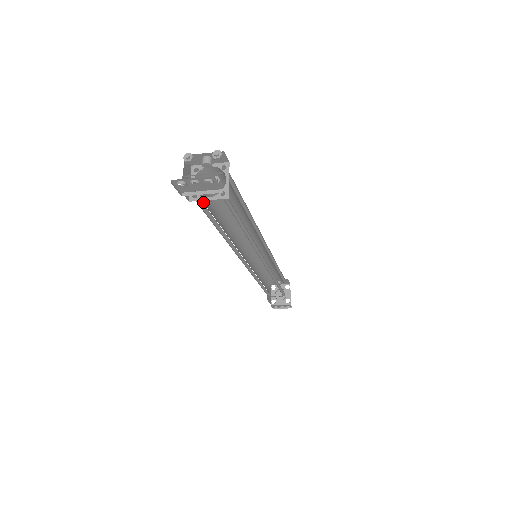
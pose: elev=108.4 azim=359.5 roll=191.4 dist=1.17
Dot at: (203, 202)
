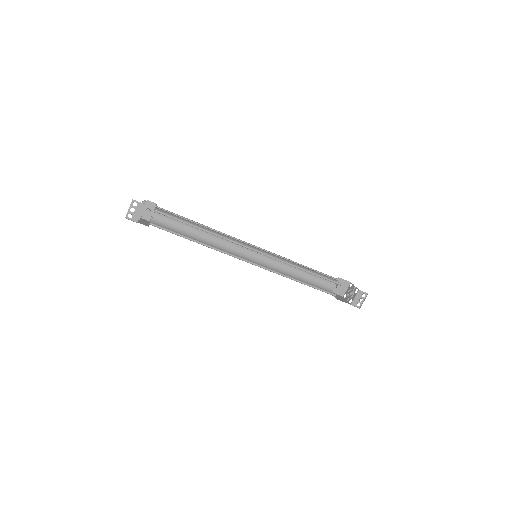
Dot at: (163, 228)
